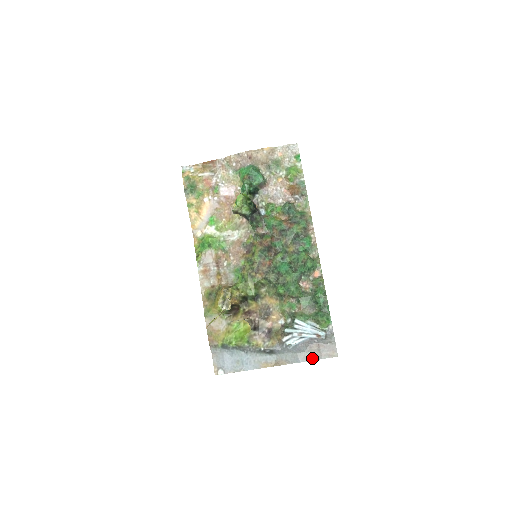
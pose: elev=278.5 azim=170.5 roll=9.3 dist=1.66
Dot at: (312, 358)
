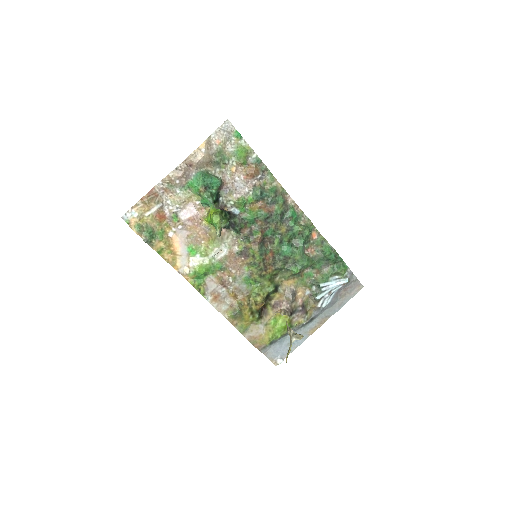
Dot at: (345, 301)
